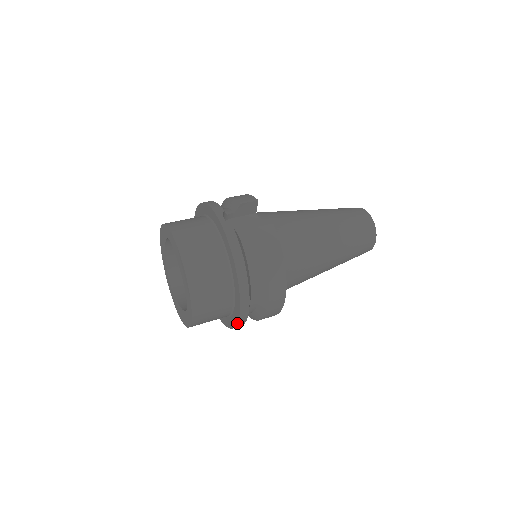
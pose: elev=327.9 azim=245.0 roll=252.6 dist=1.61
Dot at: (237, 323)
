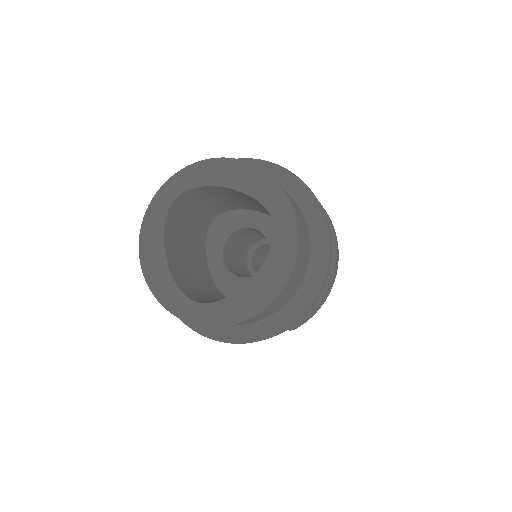
Dot at: (330, 243)
